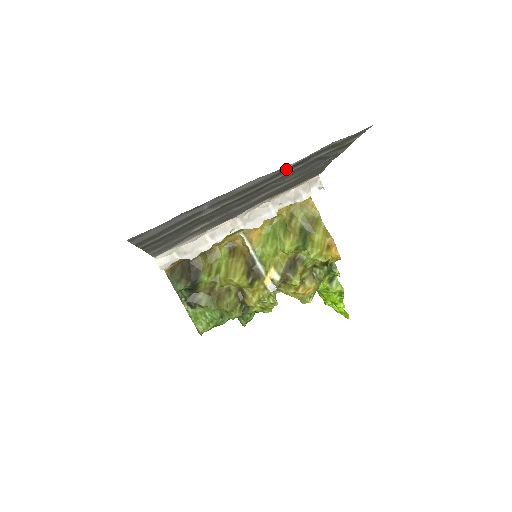
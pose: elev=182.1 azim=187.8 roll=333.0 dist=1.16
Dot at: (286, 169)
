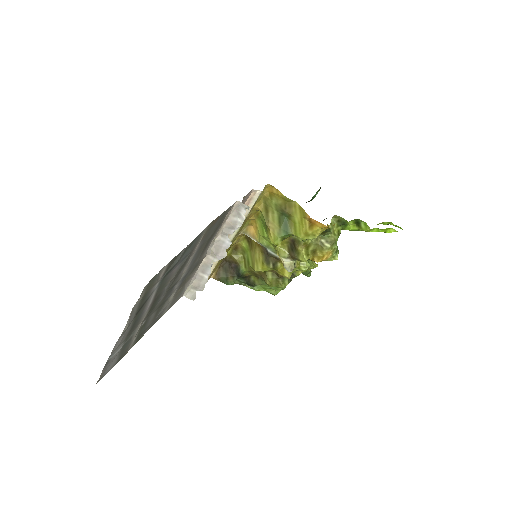
Dot at: (137, 315)
